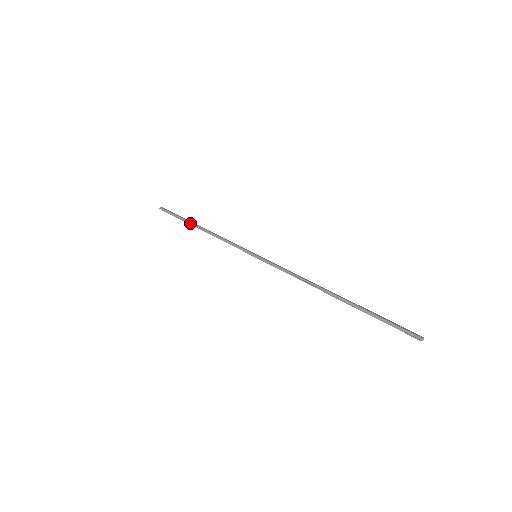
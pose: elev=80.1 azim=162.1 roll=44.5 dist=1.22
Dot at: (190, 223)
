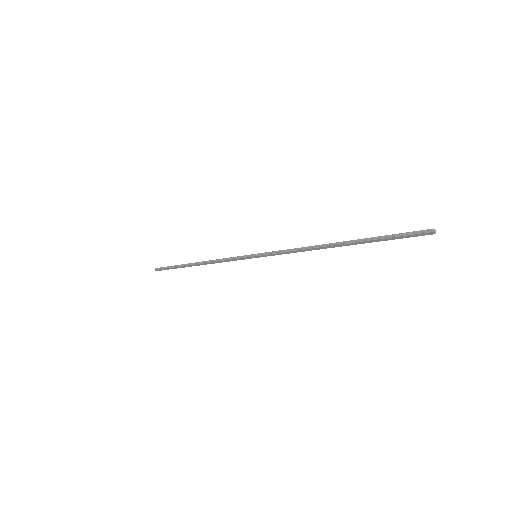
Dot at: (187, 264)
